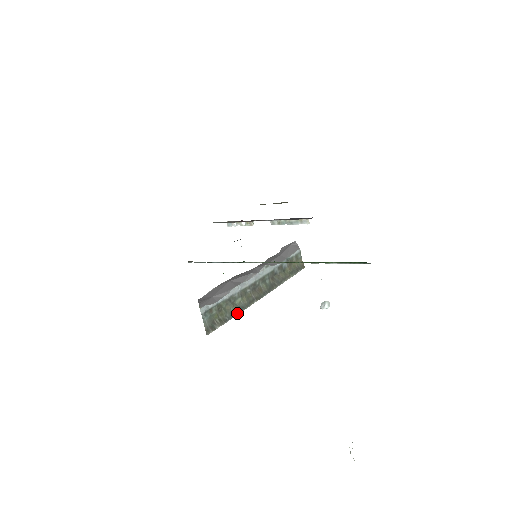
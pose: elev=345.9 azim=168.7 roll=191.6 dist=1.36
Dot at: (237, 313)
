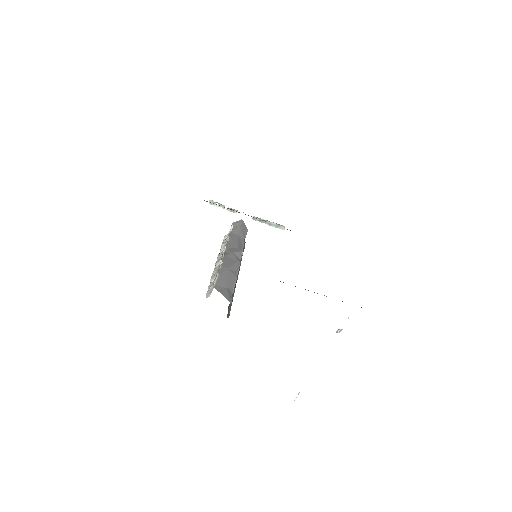
Dot at: occluded
